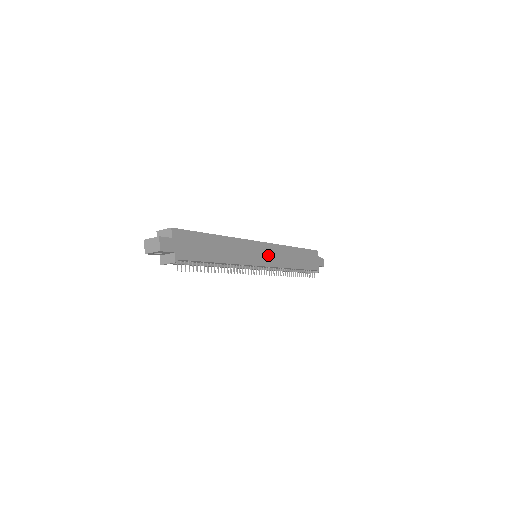
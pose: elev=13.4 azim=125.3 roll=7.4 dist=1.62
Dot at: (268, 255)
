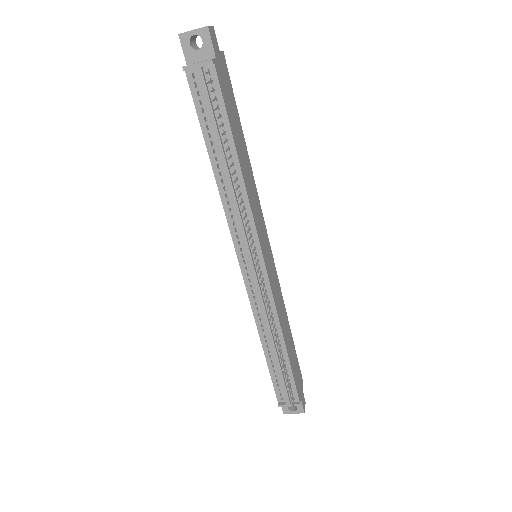
Dot at: (271, 268)
